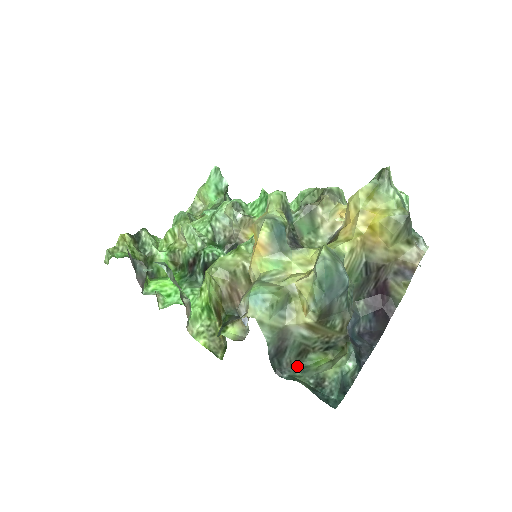
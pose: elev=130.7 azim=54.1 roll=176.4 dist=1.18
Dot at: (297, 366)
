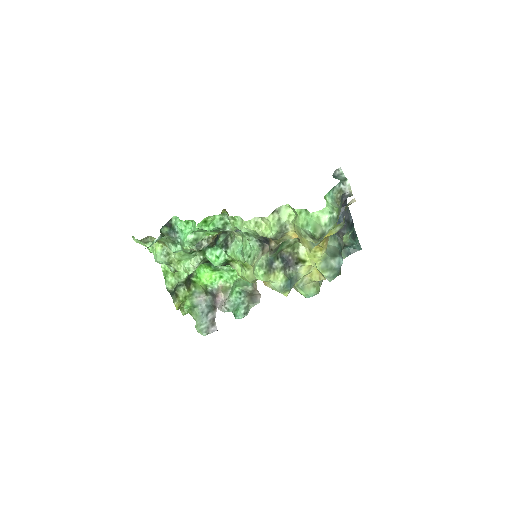
Dot at: occluded
